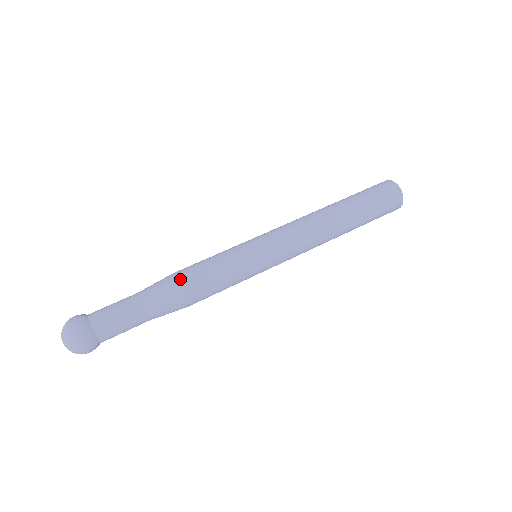
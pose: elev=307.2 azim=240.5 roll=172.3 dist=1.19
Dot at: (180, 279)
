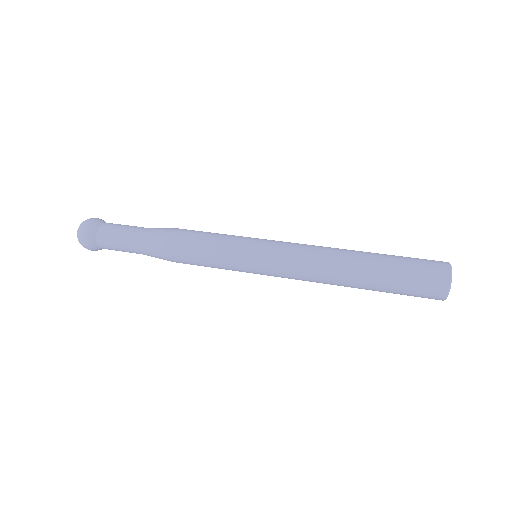
Dot at: (175, 236)
